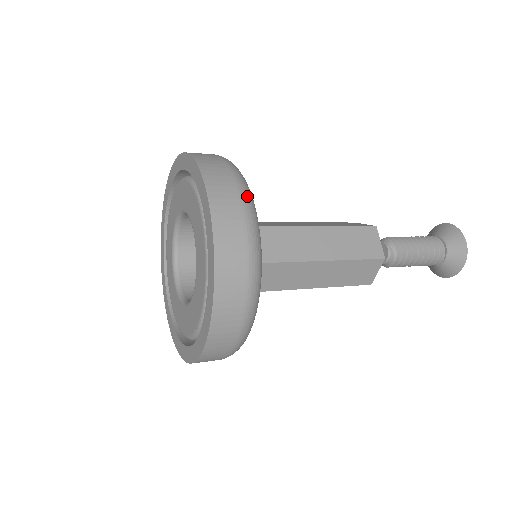
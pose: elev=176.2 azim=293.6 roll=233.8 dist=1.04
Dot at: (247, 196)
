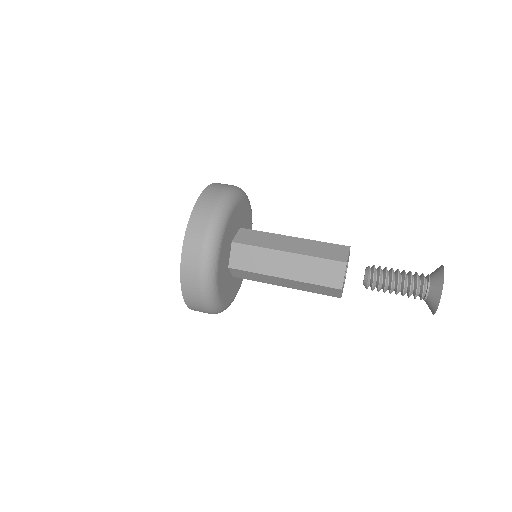
Dot at: (208, 306)
